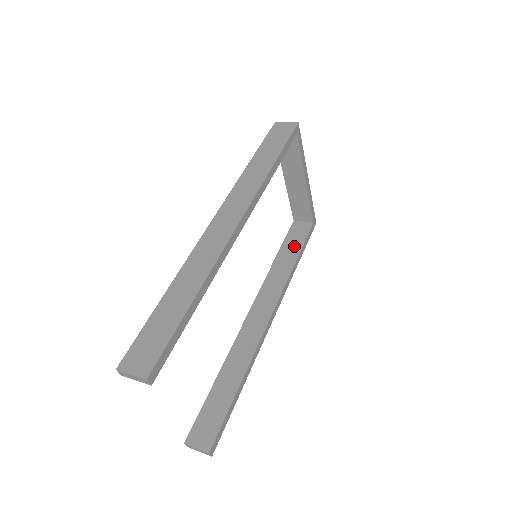
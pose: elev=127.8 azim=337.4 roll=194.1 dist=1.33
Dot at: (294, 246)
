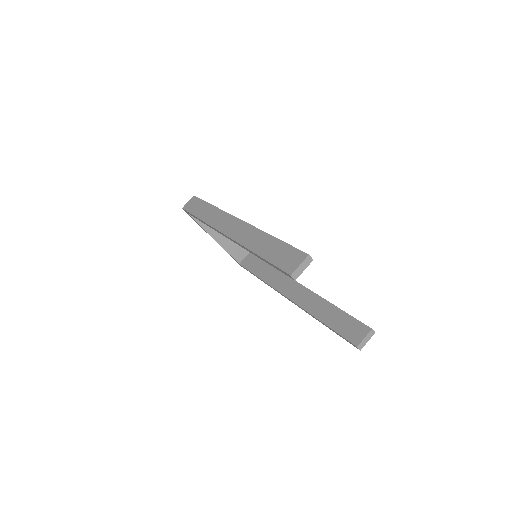
Dot at: (258, 265)
